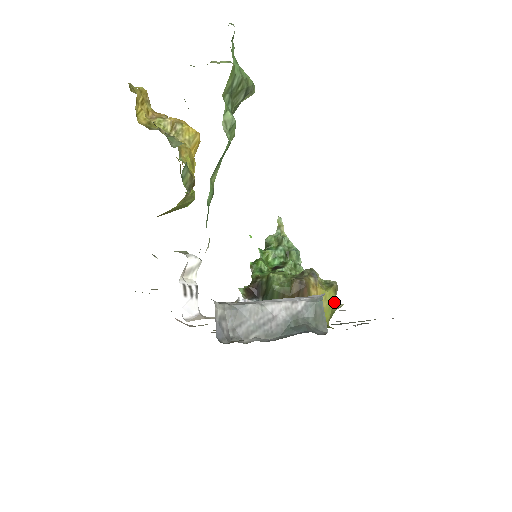
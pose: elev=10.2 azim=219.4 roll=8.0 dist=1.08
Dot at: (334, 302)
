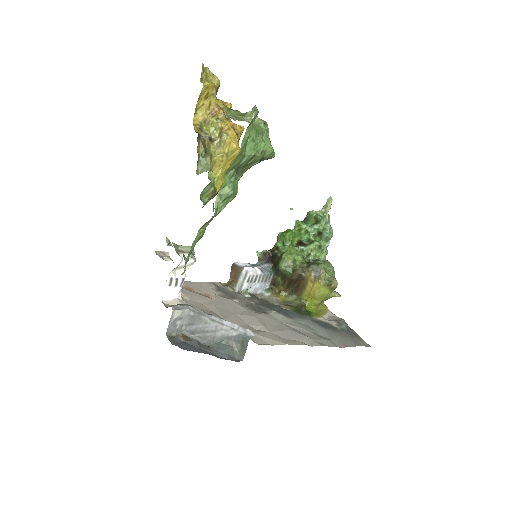
Dot at: (329, 295)
